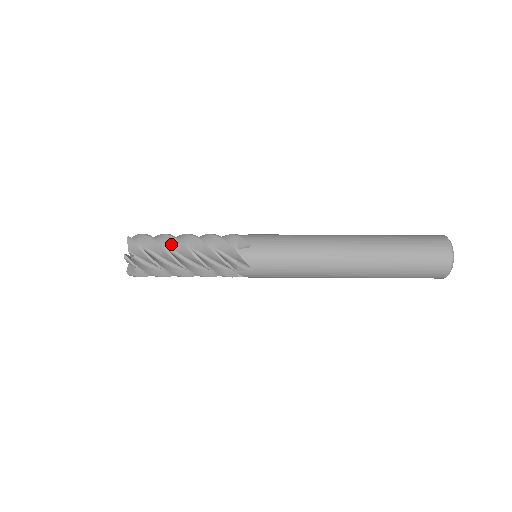
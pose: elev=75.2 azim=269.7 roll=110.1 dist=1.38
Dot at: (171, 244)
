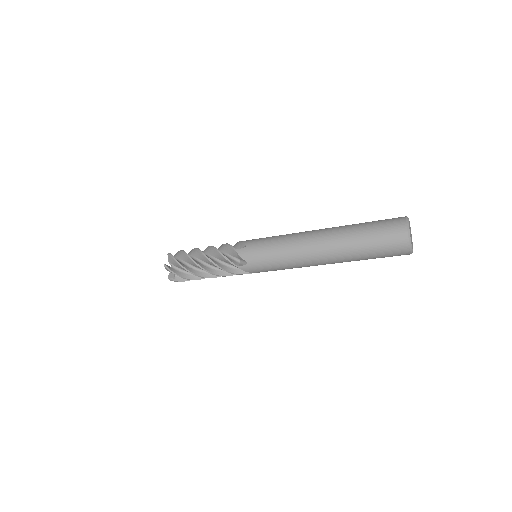
Dot at: (194, 265)
